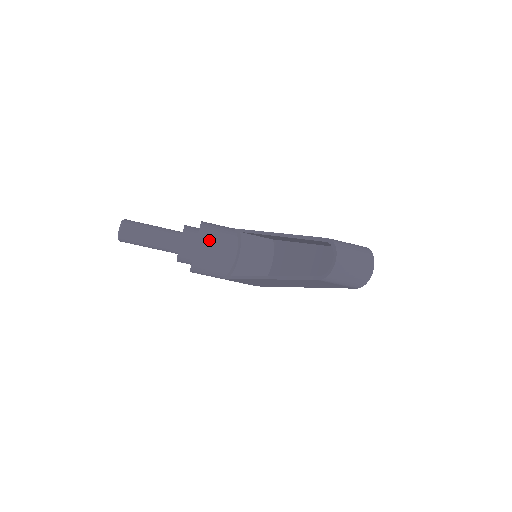
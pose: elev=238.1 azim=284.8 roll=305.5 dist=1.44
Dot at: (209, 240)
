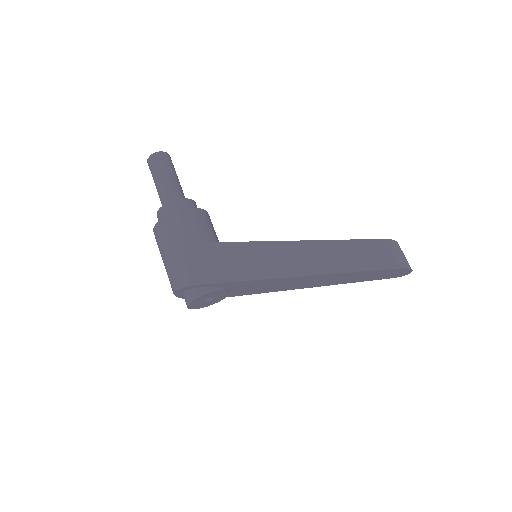
Dot at: occluded
